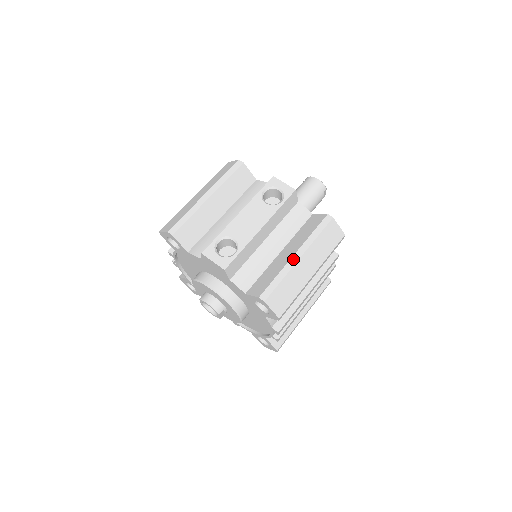
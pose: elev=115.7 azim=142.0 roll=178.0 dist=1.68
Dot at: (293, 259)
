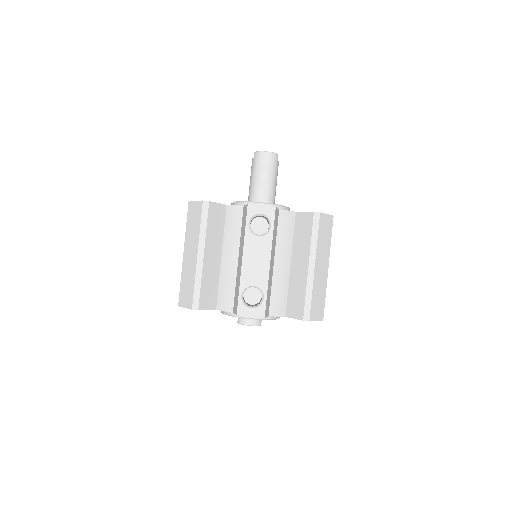
Dot at: (310, 272)
